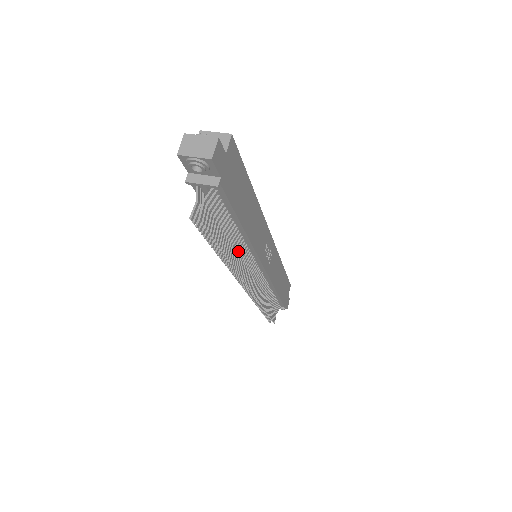
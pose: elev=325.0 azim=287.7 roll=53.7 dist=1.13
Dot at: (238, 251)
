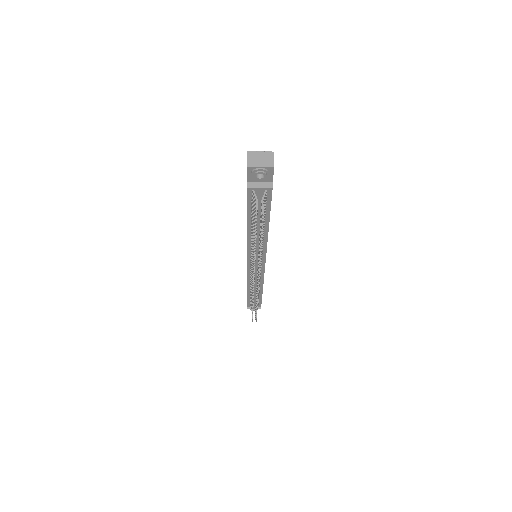
Dot at: occluded
